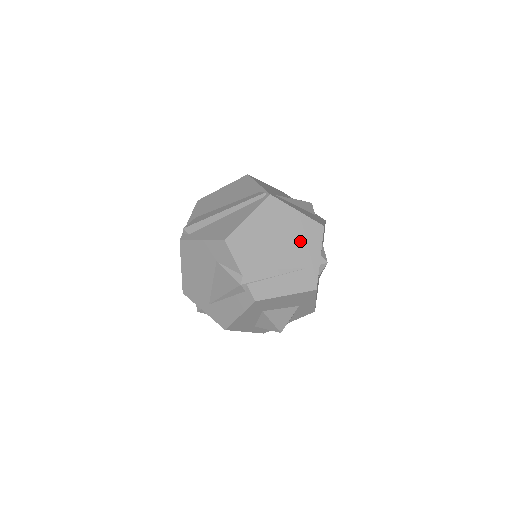
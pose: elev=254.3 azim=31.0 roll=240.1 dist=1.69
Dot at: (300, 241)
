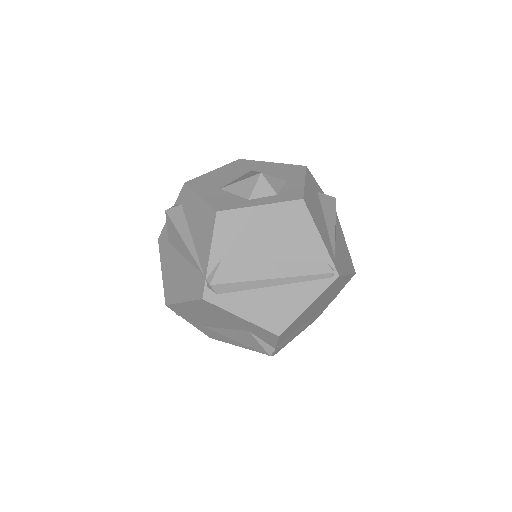
Dot at: occluded
